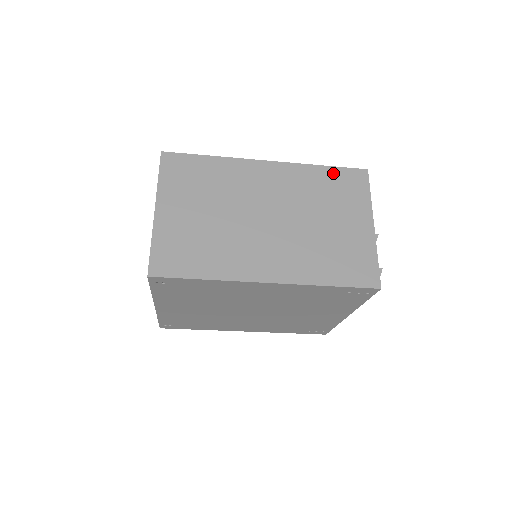
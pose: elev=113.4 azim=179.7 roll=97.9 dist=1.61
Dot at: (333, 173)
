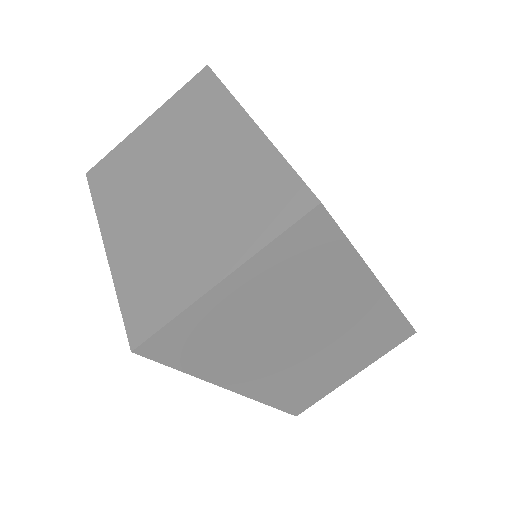
Dot at: (397, 324)
